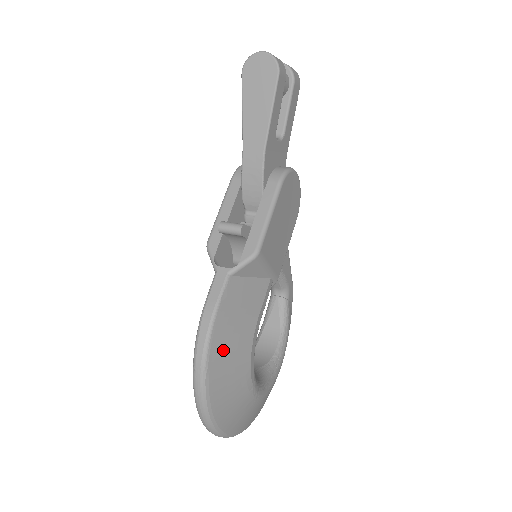
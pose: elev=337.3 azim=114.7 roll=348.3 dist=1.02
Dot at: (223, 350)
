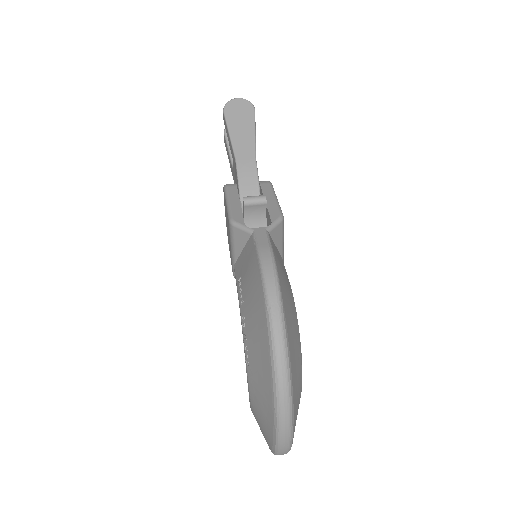
Dot at: (285, 293)
